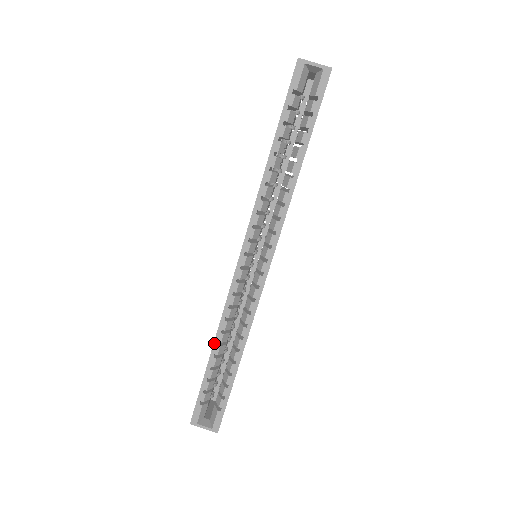
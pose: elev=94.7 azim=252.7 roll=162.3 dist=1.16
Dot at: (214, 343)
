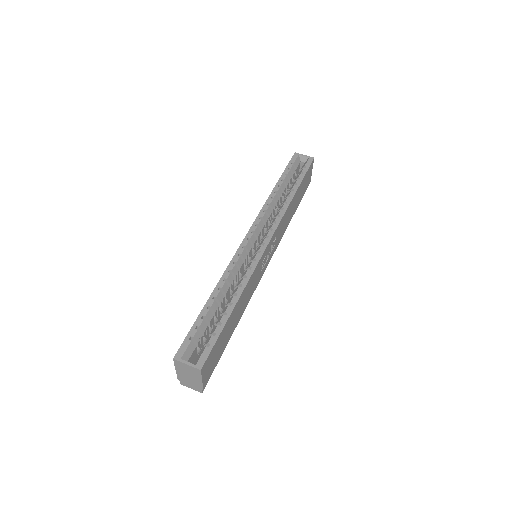
Dot at: (215, 288)
